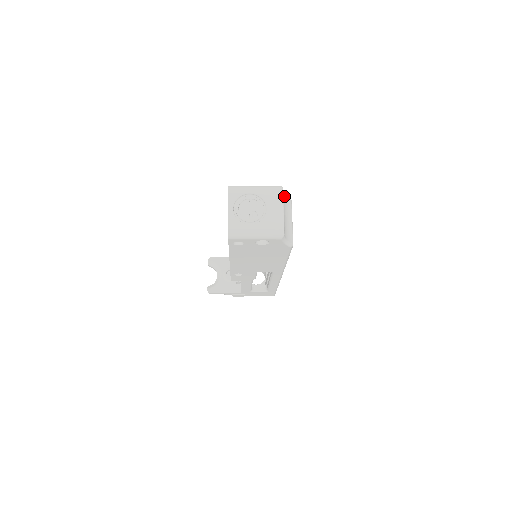
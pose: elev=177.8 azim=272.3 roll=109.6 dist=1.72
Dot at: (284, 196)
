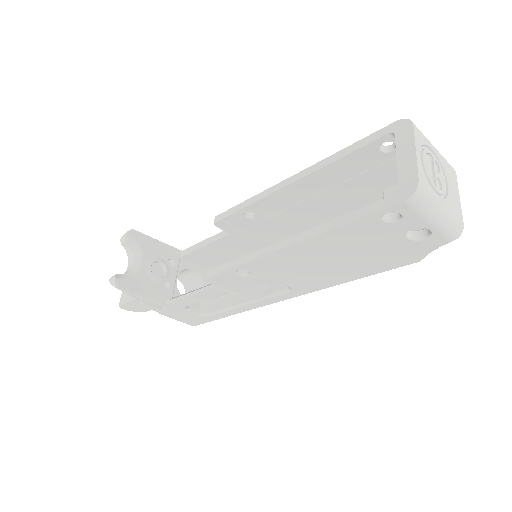
Dot at: occluded
